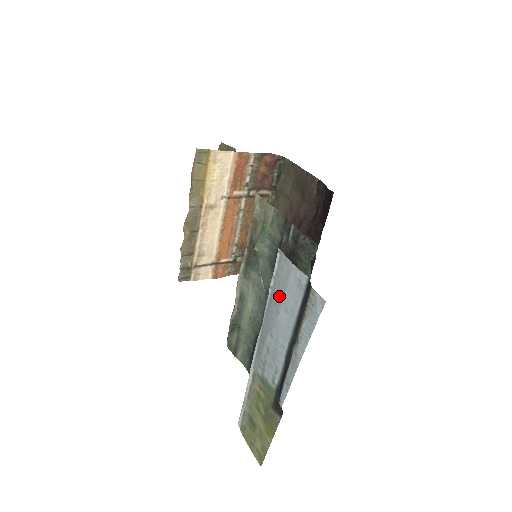
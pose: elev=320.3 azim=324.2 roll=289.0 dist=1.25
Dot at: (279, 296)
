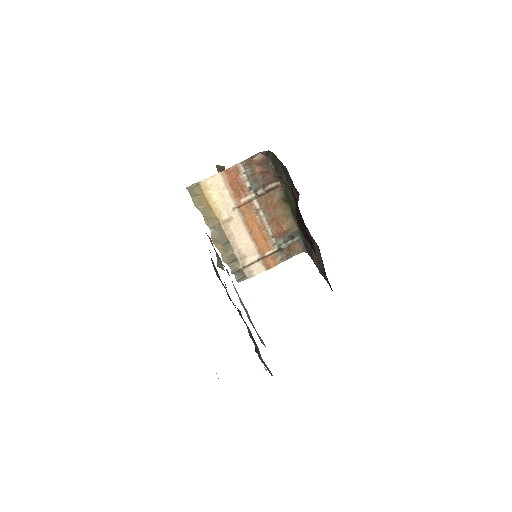
Dot at: occluded
